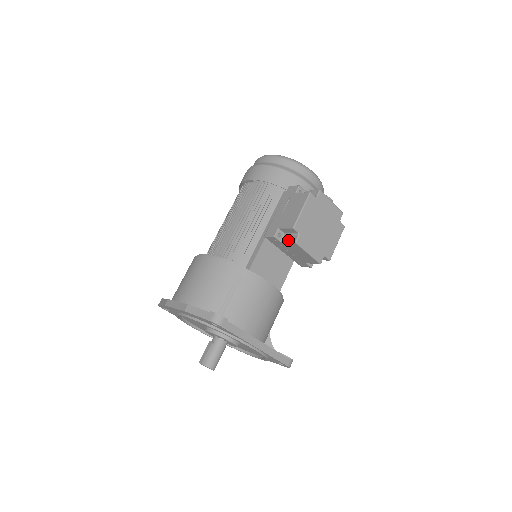
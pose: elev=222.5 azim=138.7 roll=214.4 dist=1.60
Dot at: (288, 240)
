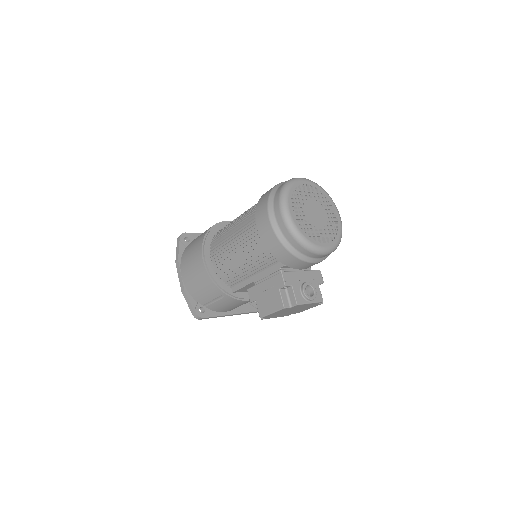
Dot at: occluded
